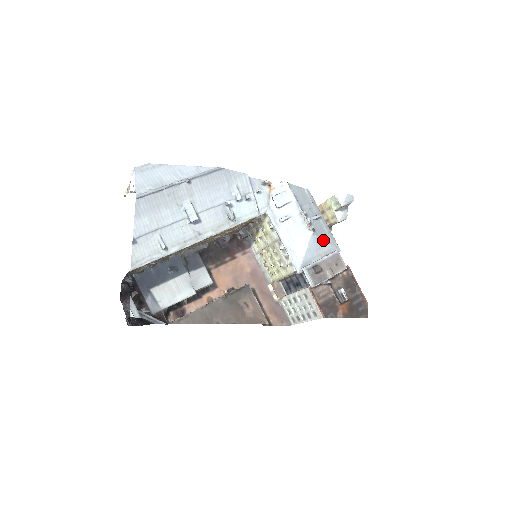
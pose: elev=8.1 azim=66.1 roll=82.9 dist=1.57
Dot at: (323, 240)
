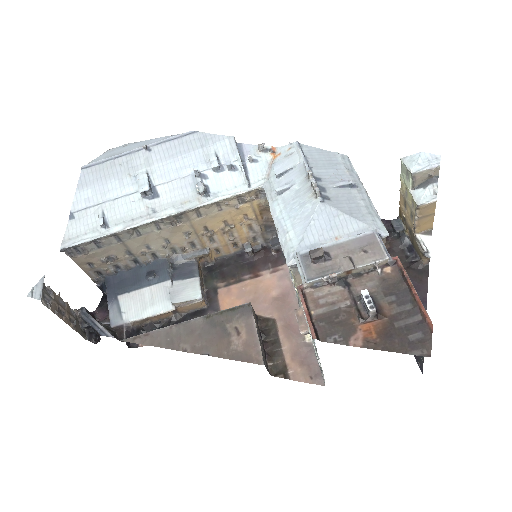
Dot at: (345, 214)
